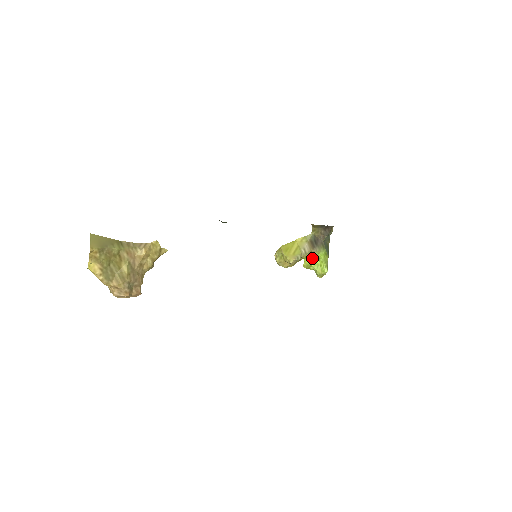
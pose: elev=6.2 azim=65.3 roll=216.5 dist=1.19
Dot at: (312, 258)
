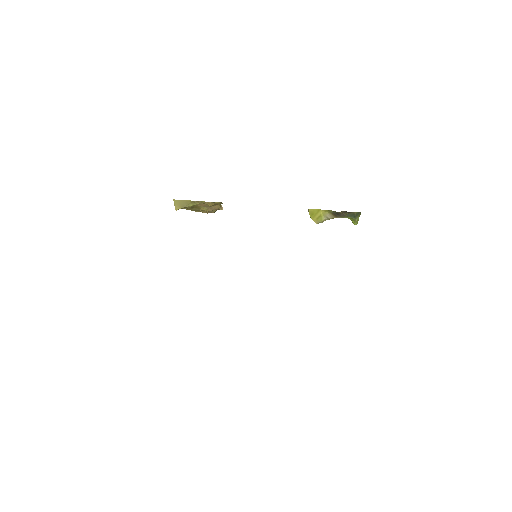
Dot at: occluded
